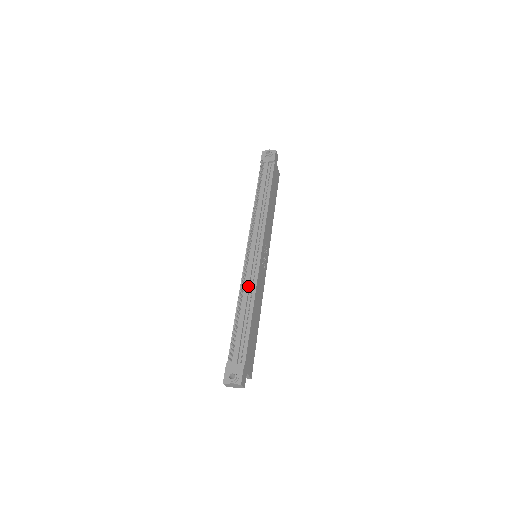
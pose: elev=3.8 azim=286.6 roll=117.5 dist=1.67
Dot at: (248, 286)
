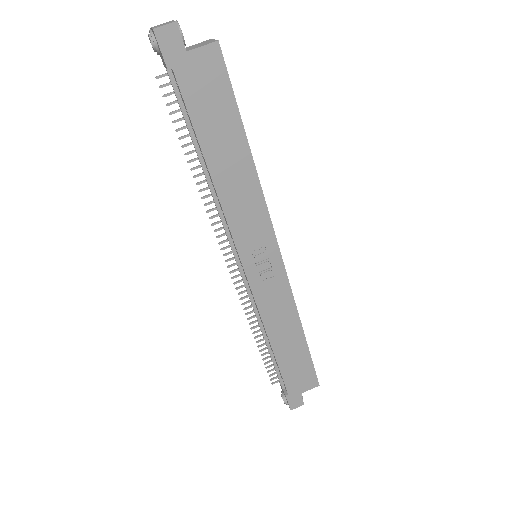
Dot at: (255, 315)
